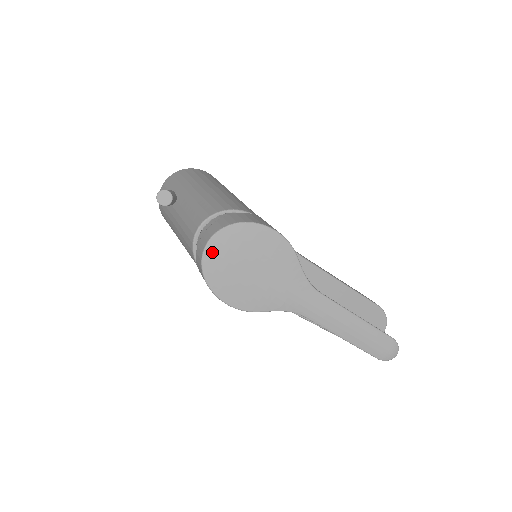
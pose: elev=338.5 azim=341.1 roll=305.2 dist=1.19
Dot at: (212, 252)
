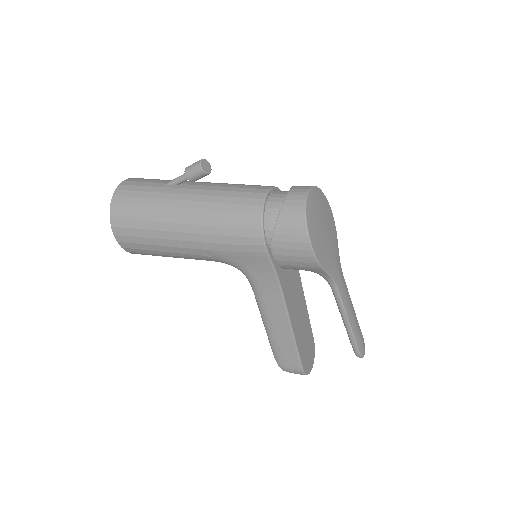
Dot at: (311, 198)
